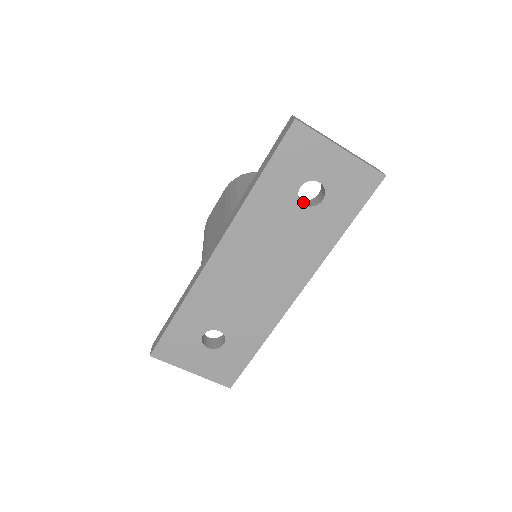
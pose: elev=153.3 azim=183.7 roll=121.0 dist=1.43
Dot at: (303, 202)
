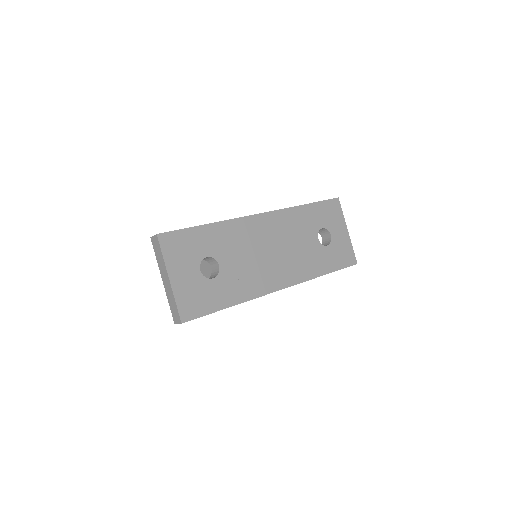
Dot at: occluded
